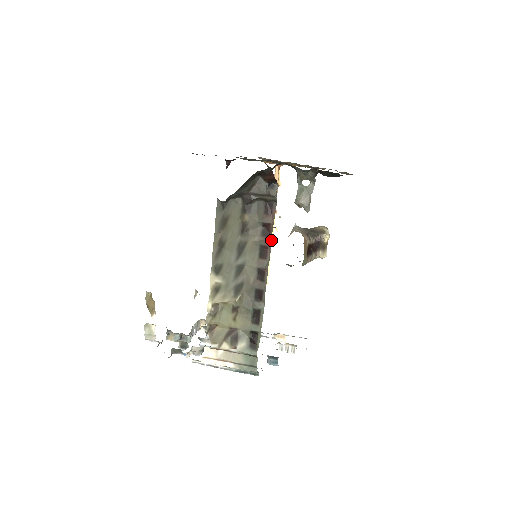
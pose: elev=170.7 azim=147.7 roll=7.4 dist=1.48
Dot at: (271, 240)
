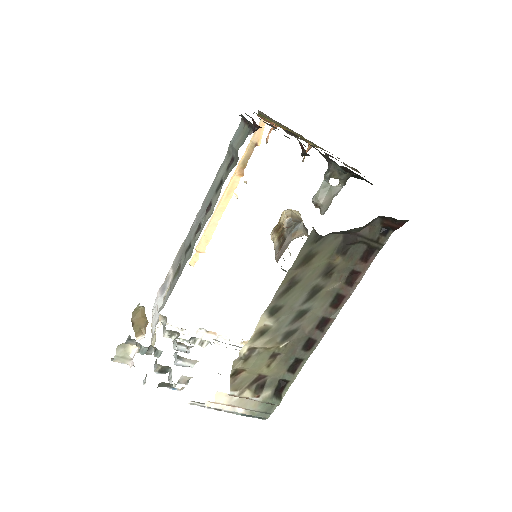
Dot at: (225, 205)
